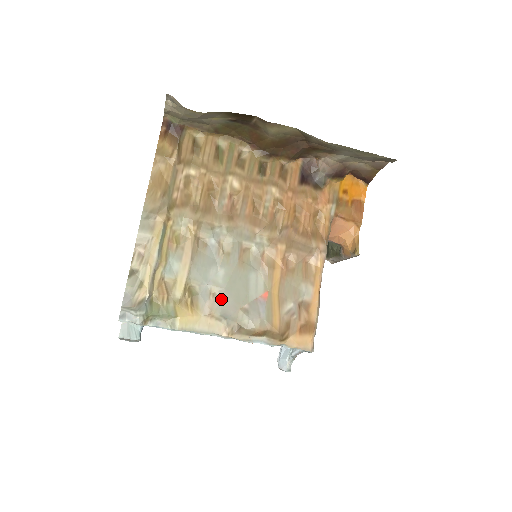
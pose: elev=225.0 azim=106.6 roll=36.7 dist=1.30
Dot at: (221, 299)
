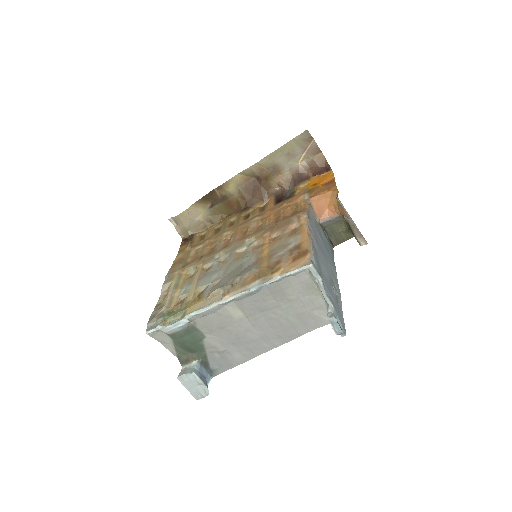
Dot at: (220, 282)
